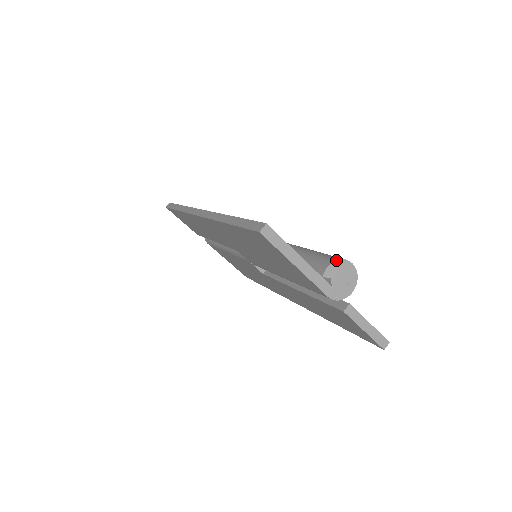
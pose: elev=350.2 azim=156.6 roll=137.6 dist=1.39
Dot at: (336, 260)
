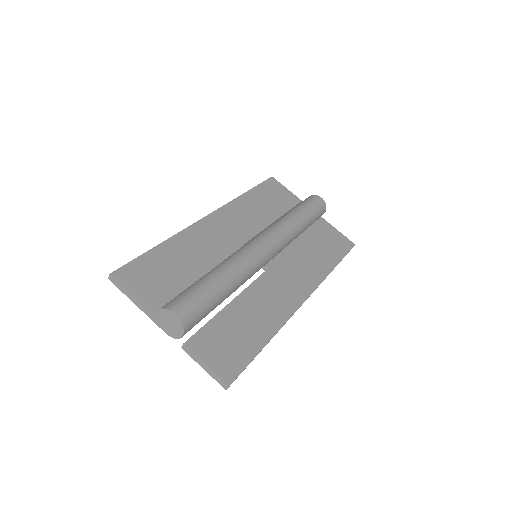
Dot at: (162, 308)
